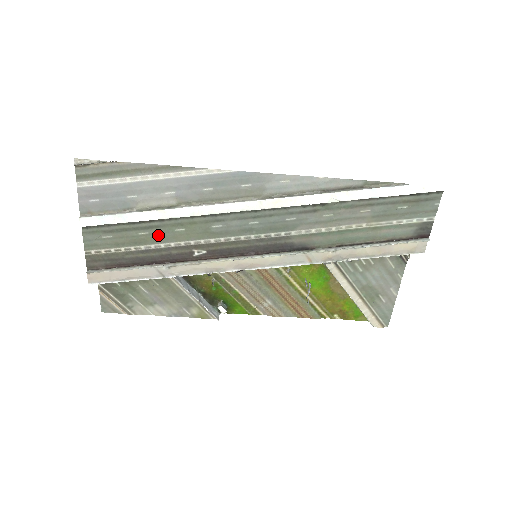
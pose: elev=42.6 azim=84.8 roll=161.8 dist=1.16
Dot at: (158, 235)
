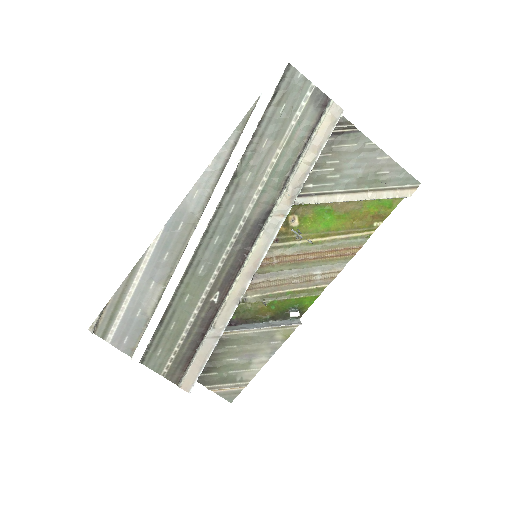
Dot at: (181, 317)
